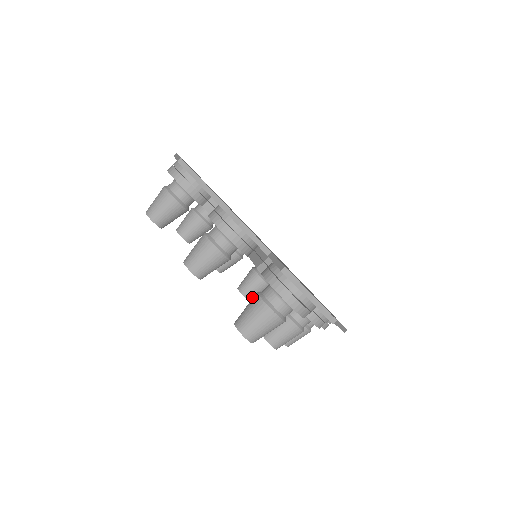
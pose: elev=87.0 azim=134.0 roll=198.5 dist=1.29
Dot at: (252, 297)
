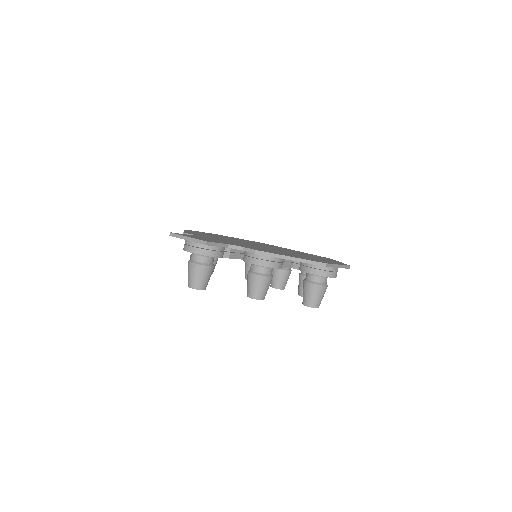
Dot at: occluded
